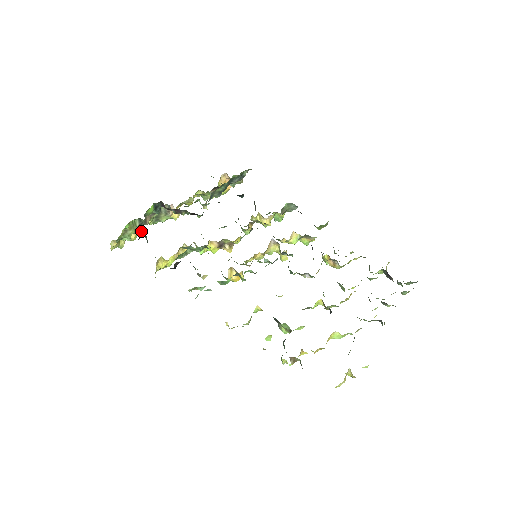
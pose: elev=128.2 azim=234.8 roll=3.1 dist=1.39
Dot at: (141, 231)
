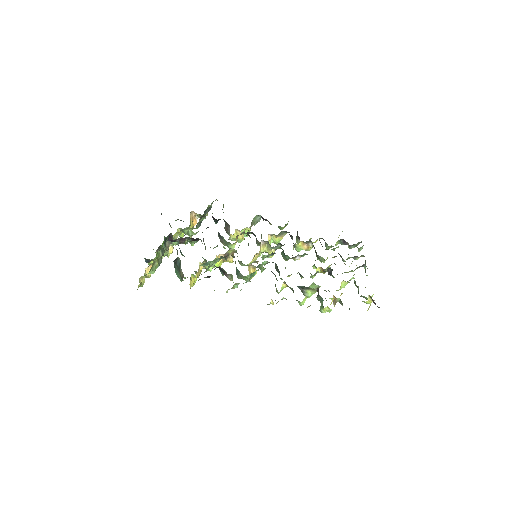
Dot at: (160, 263)
